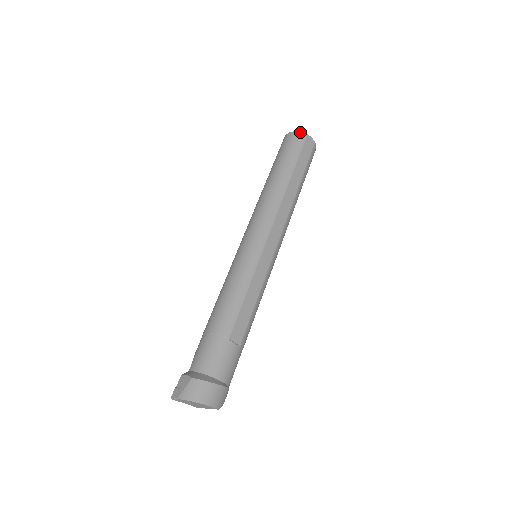
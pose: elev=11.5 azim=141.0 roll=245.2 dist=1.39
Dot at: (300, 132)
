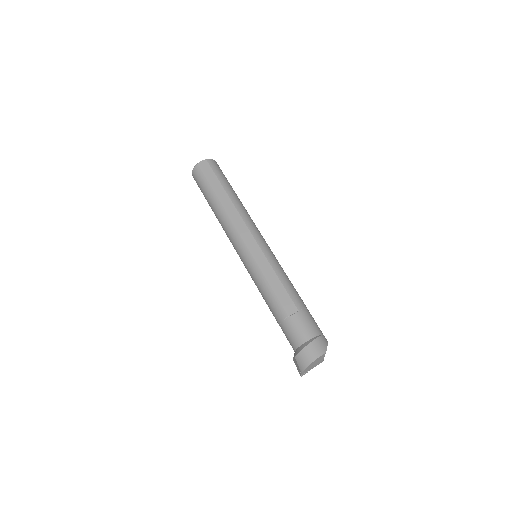
Dot at: (193, 169)
